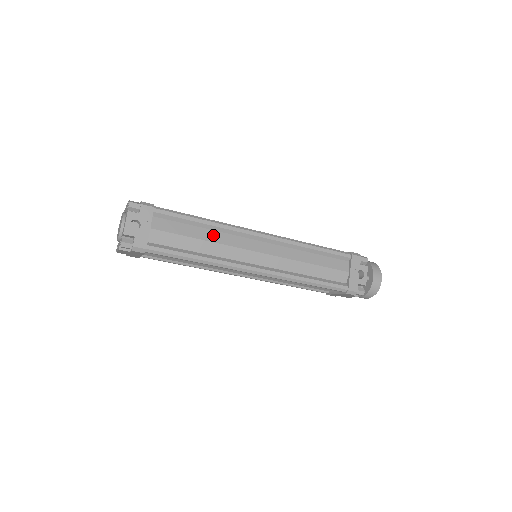
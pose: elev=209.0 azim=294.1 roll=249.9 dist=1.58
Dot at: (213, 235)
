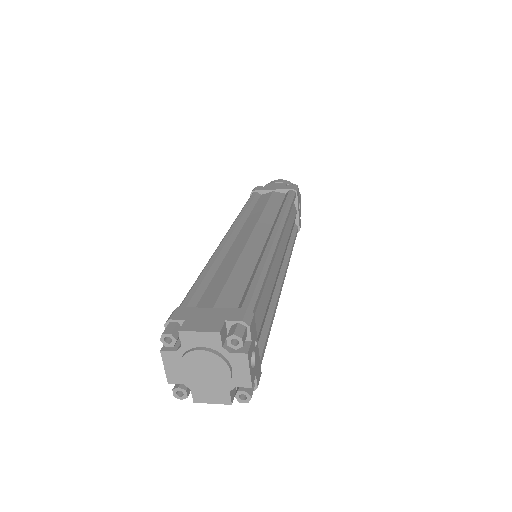
Dot at: (268, 281)
